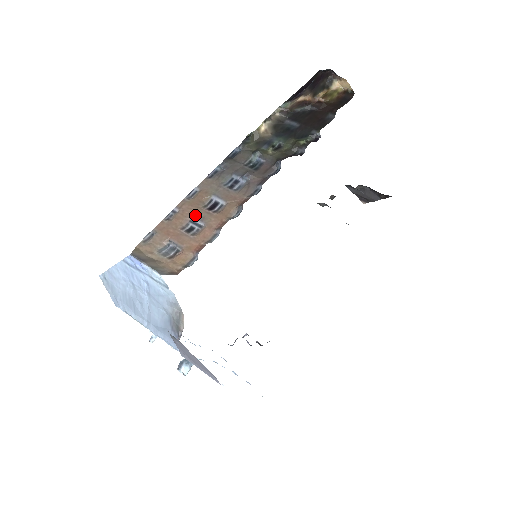
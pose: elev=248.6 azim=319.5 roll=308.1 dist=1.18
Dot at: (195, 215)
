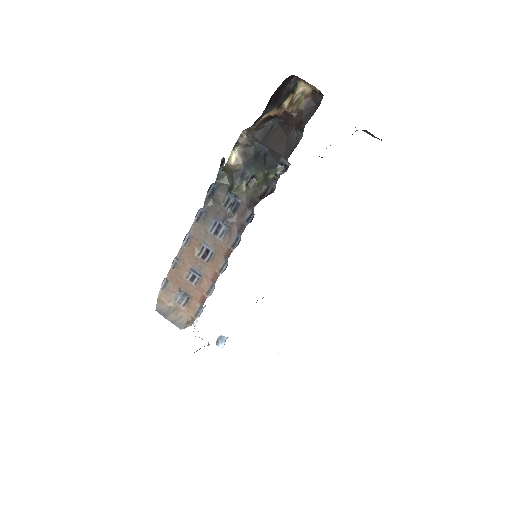
Dot at: (193, 264)
